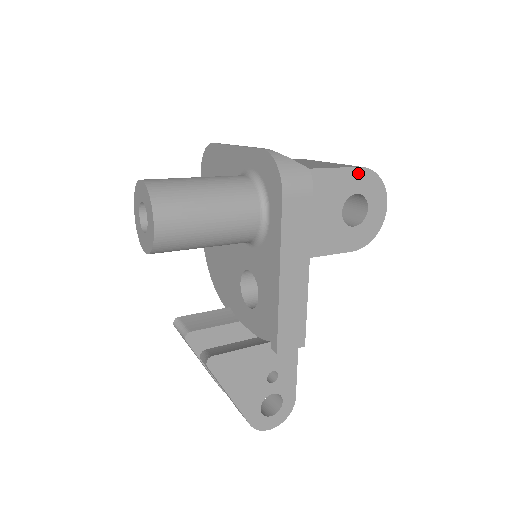
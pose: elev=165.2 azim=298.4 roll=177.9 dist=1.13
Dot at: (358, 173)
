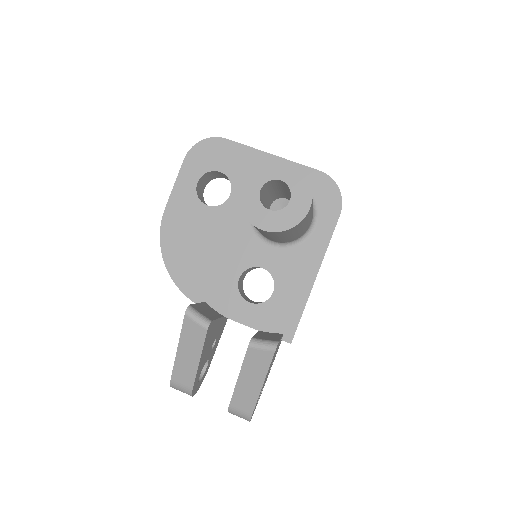
Dot at: occluded
